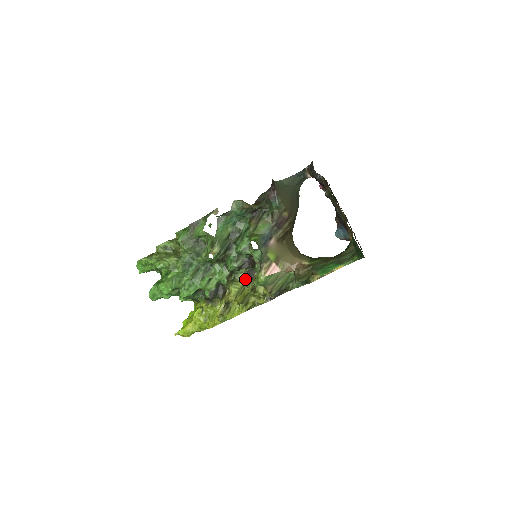
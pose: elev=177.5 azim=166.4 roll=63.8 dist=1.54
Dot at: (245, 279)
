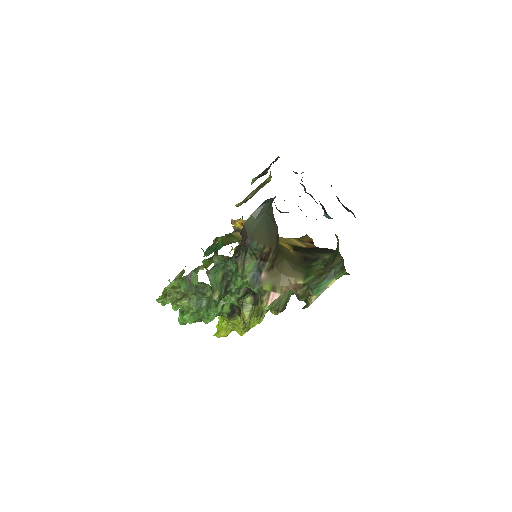
Dot at: (252, 301)
